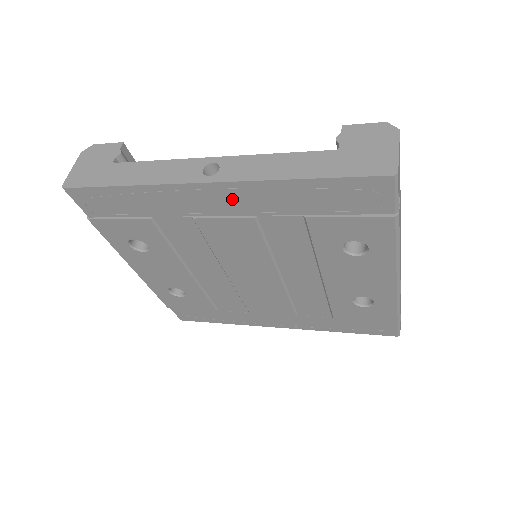
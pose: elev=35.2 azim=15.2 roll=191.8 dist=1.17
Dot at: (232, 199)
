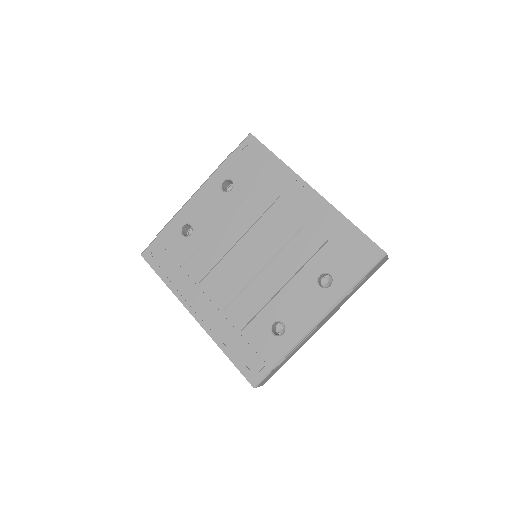
Dot at: (311, 205)
